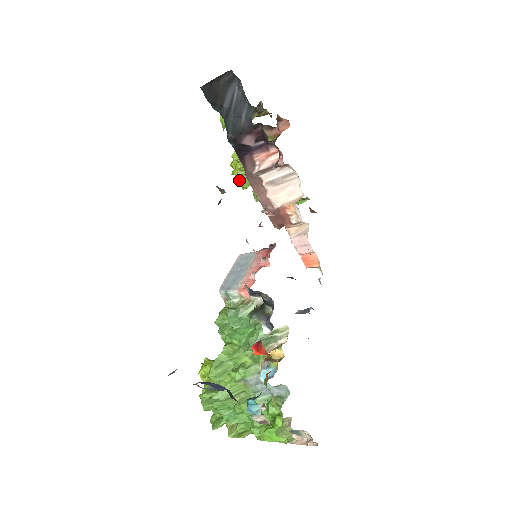
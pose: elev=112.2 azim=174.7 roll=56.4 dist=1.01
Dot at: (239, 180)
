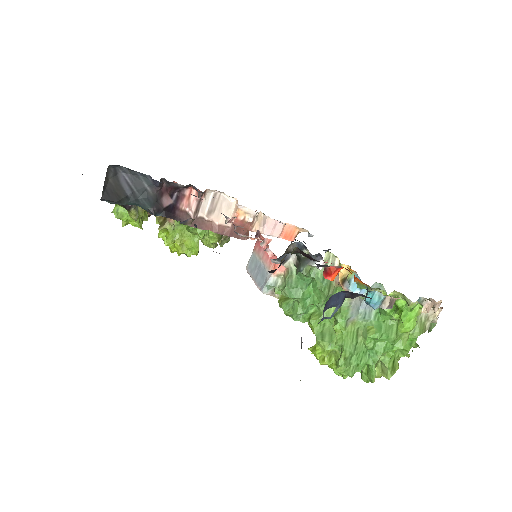
Dot at: (188, 252)
